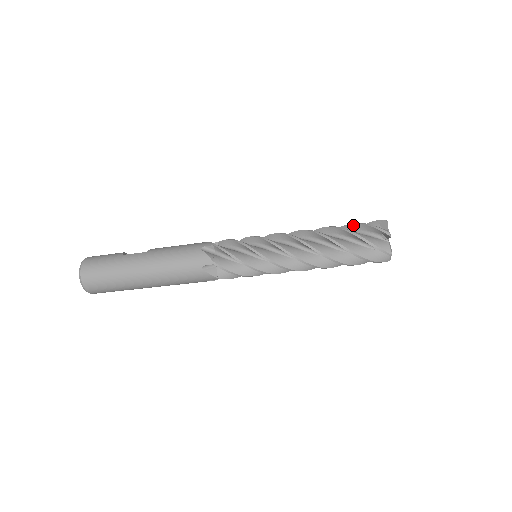
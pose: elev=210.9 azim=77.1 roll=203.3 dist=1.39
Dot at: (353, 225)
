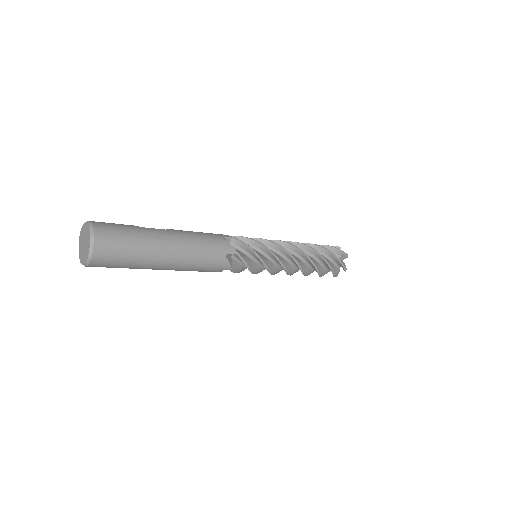
Dot at: occluded
